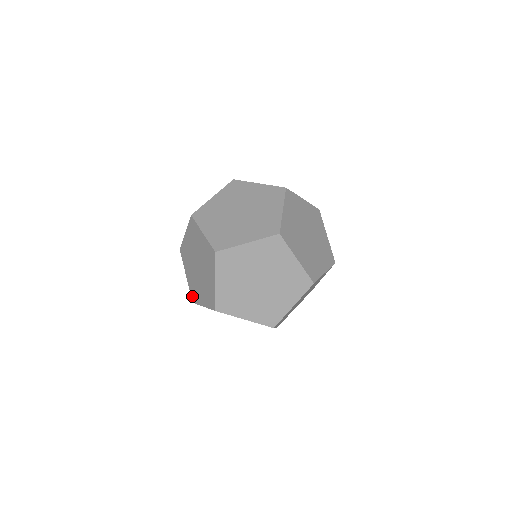
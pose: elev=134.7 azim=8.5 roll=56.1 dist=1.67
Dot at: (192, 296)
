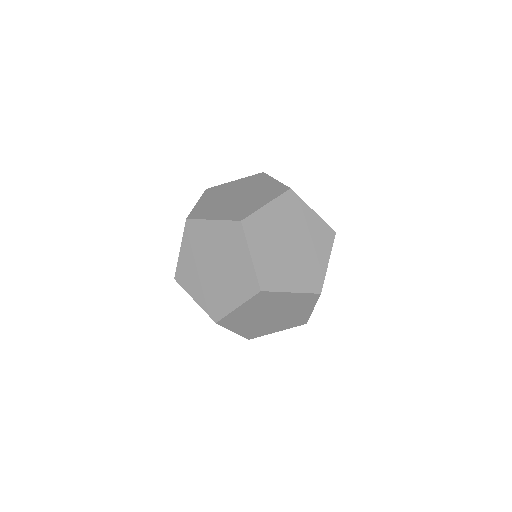
Dot at: occluded
